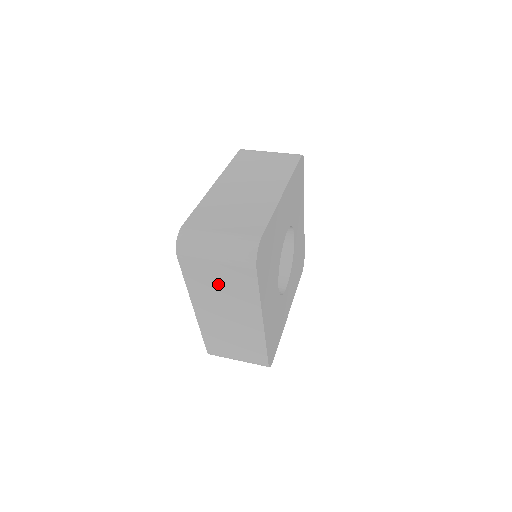
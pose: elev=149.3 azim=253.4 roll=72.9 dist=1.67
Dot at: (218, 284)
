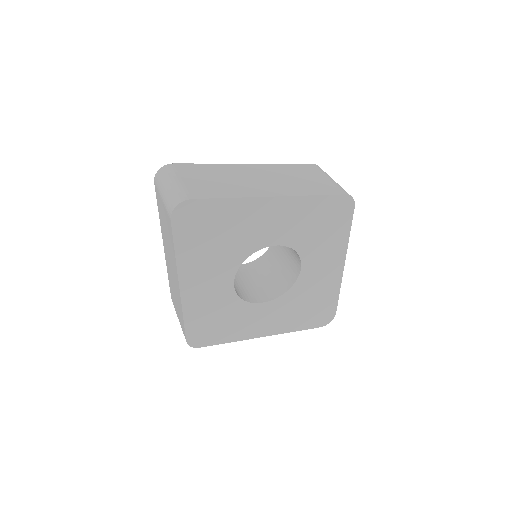
Dot at: (165, 225)
